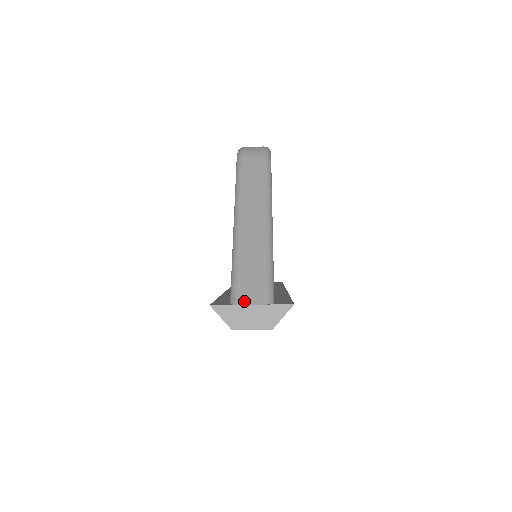
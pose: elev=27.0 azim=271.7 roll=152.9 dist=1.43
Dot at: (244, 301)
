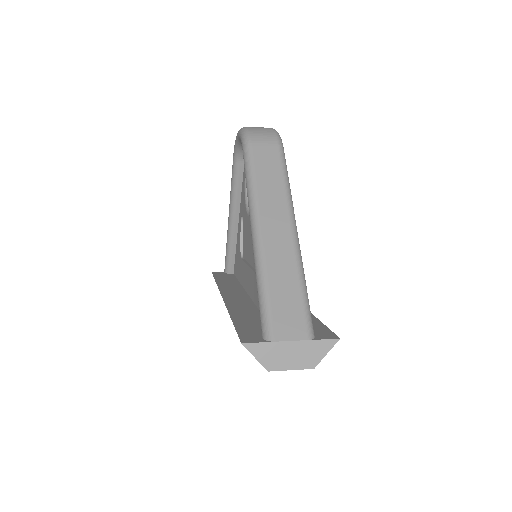
Dot at: (282, 336)
